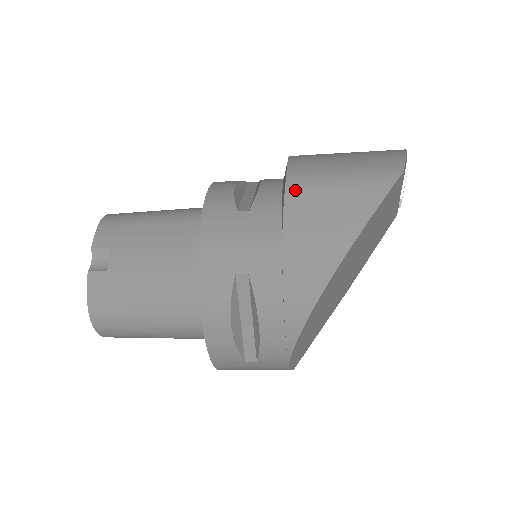
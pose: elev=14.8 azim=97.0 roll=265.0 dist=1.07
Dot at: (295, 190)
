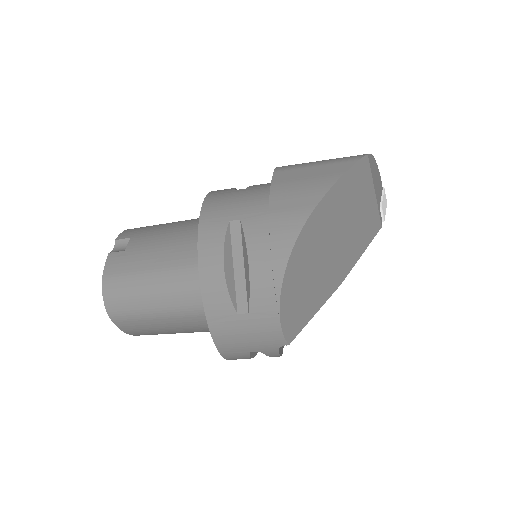
Dot at: (282, 170)
